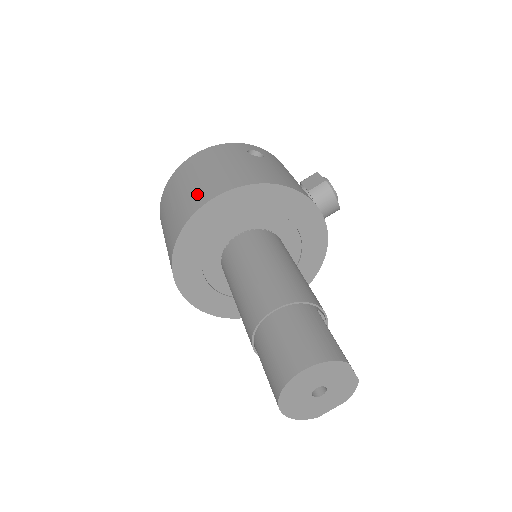
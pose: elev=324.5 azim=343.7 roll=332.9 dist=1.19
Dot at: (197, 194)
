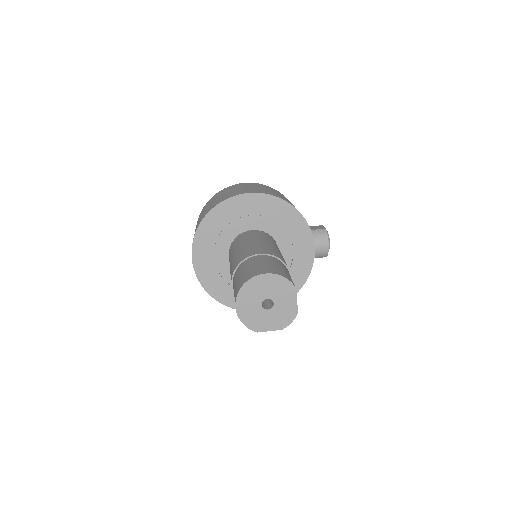
Dot at: (238, 191)
